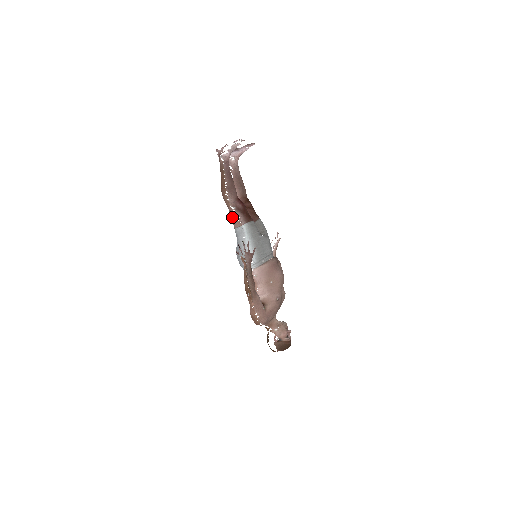
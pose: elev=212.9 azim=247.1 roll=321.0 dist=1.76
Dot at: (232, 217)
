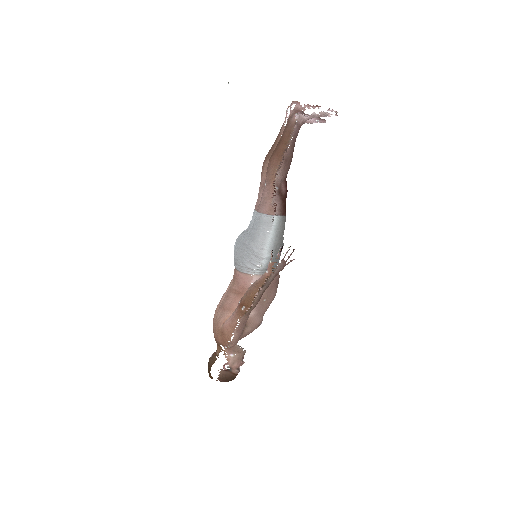
Dot at: (266, 197)
